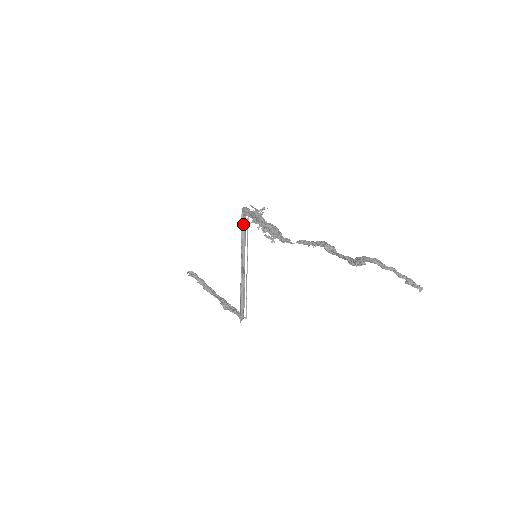
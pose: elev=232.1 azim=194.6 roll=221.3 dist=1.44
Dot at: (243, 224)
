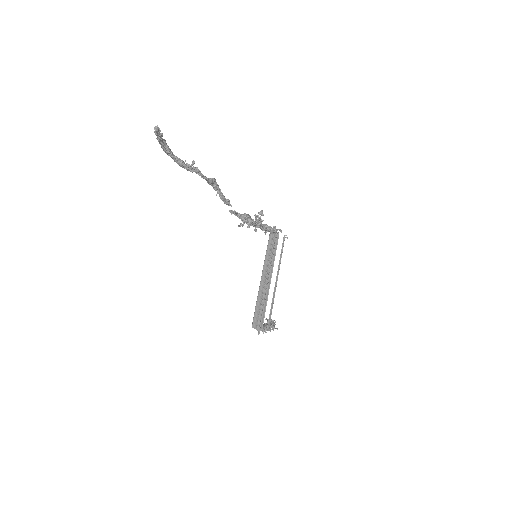
Dot at: (275, 245)
